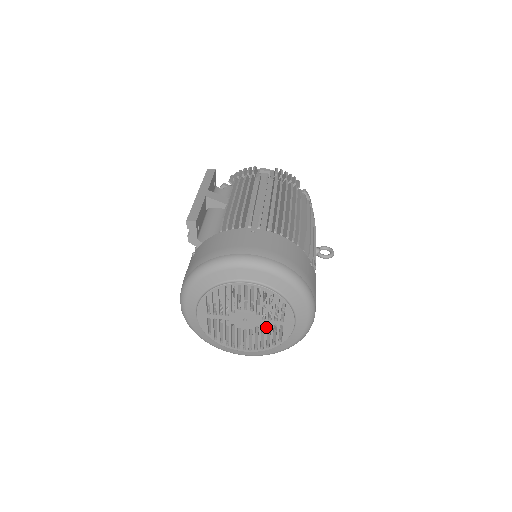
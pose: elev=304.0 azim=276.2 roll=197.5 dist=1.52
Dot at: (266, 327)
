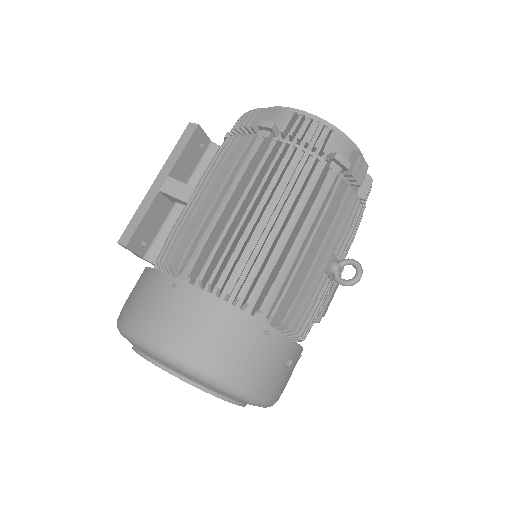
Dot at: occluded
